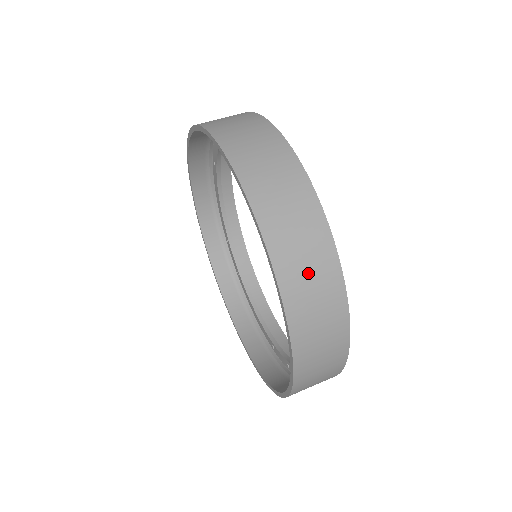
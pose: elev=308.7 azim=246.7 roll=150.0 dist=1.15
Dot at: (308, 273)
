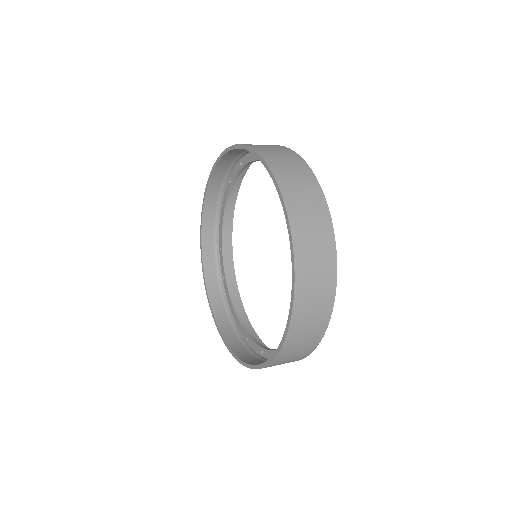
Dot at: (315, 259)
